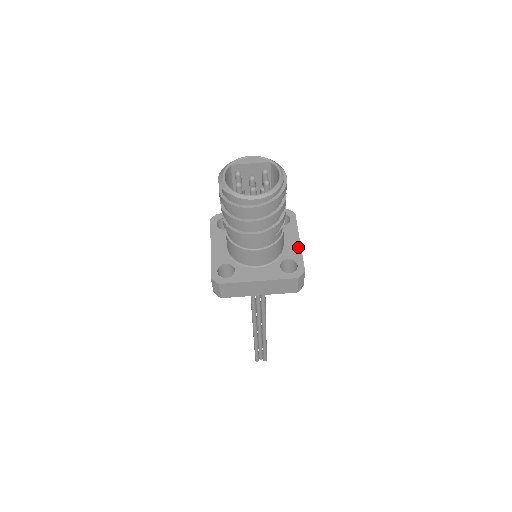
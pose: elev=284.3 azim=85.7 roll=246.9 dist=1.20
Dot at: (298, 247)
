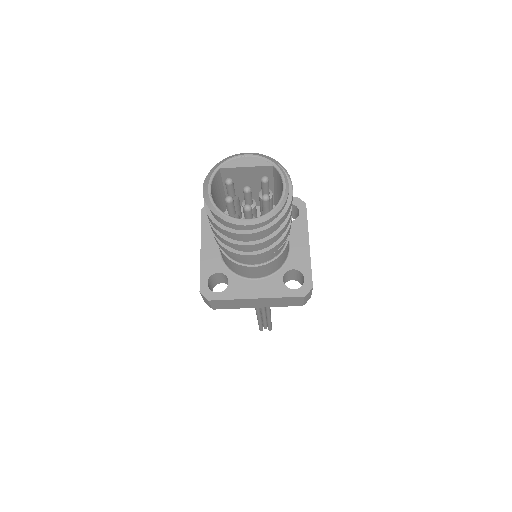
Dot at: (306, 253)
